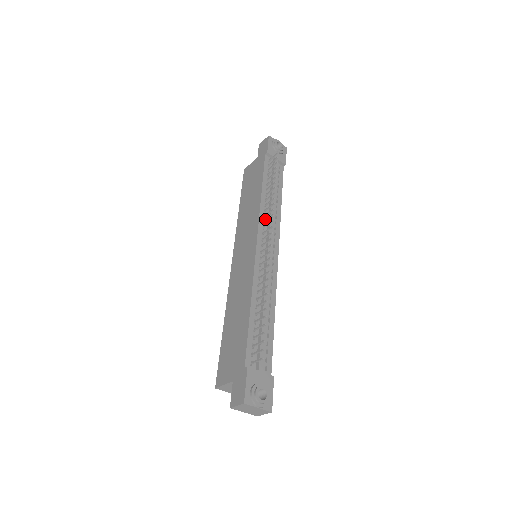
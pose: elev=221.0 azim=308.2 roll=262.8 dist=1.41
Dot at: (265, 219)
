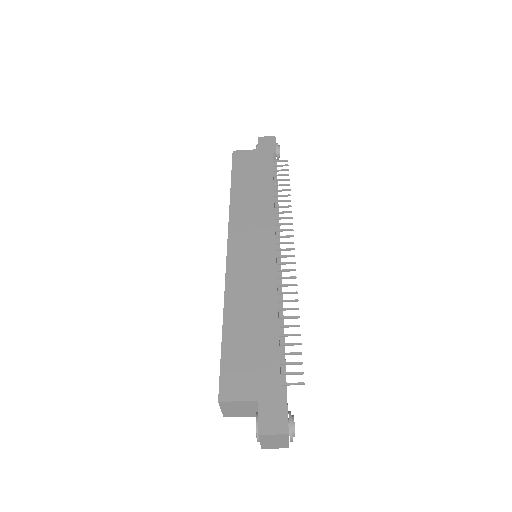
Dot at: (275, 222)
